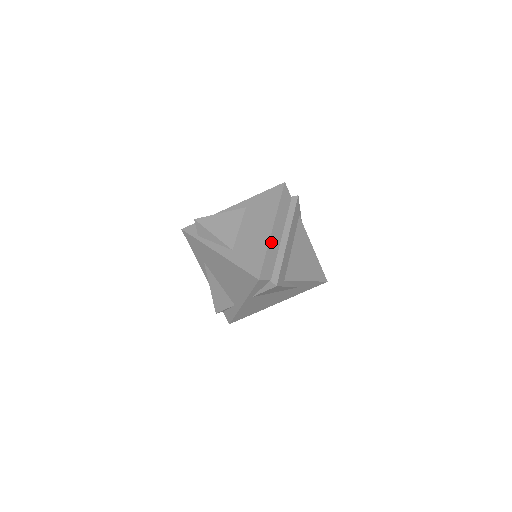
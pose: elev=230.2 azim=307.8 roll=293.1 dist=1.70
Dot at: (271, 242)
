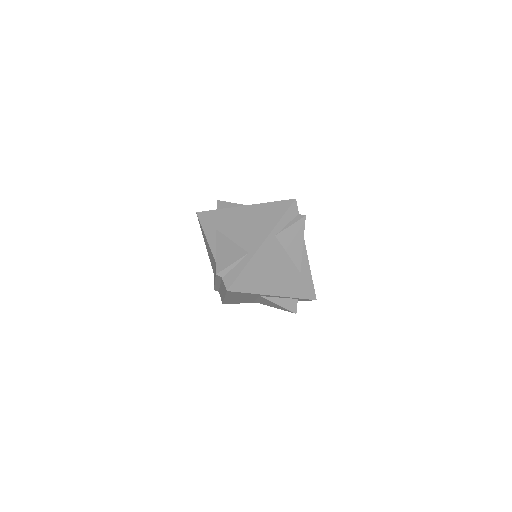
Dot at: occluded
